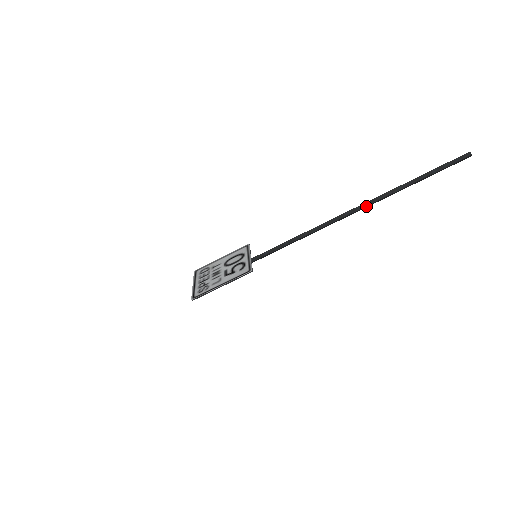
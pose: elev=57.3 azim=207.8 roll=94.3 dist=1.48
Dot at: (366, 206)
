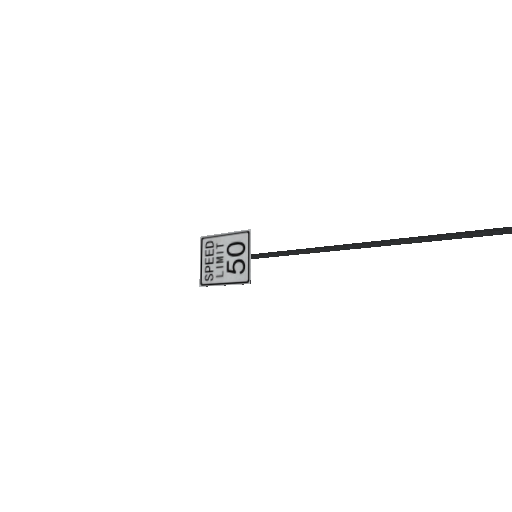
Dot at: (373, 246)
